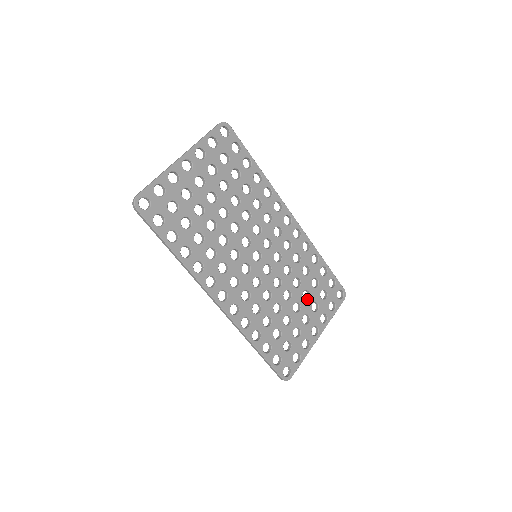
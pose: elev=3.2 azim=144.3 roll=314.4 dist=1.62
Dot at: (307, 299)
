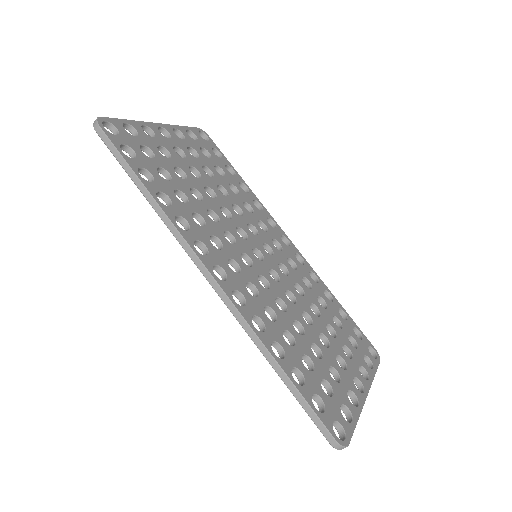
Dot at: (334, 337)
